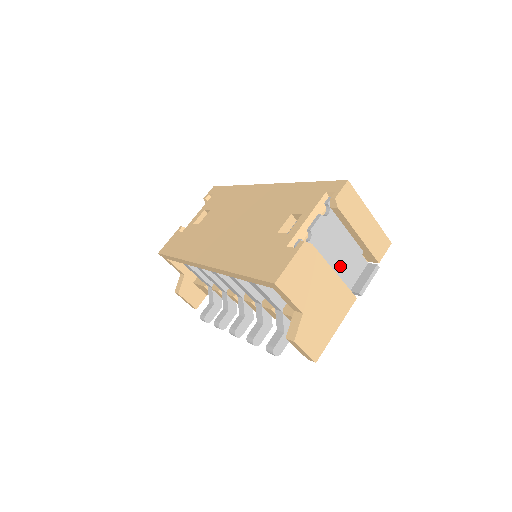
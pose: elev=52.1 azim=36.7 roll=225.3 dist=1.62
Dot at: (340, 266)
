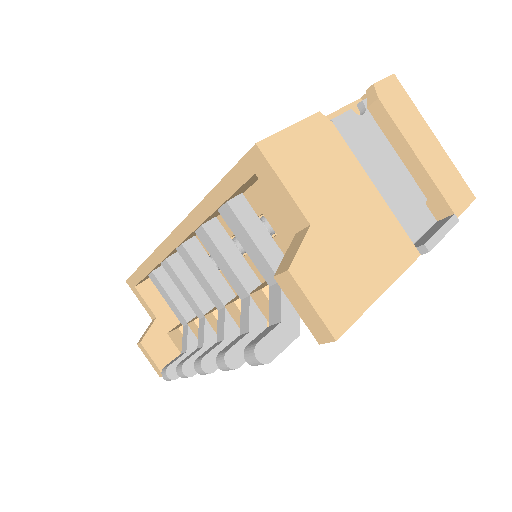
Dot at: (386, 200)
